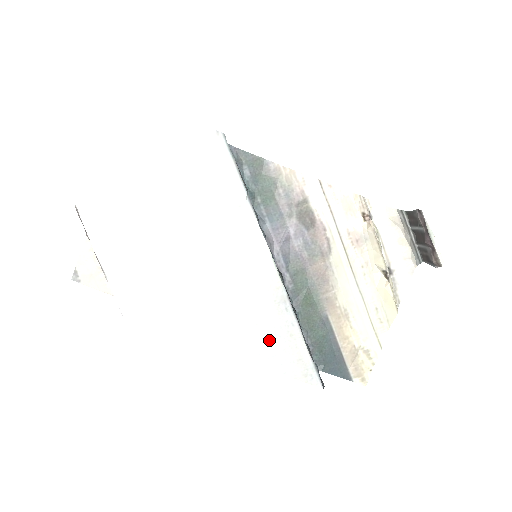
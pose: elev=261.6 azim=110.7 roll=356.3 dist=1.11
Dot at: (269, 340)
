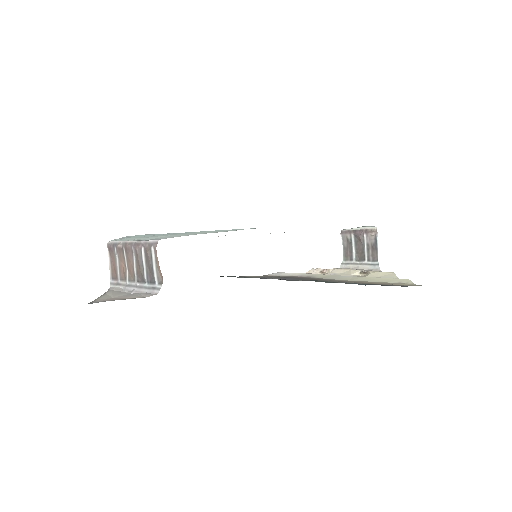
Dot at: occluded
